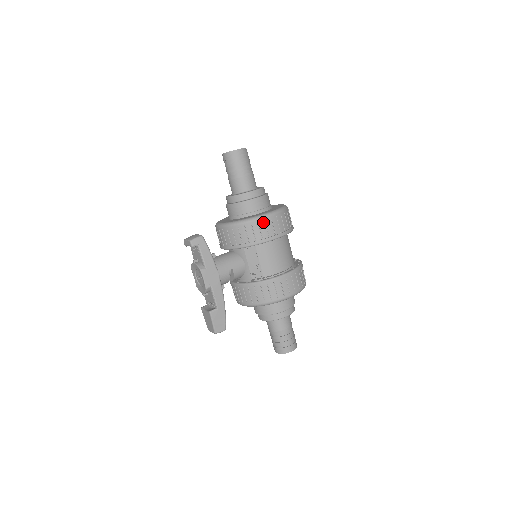
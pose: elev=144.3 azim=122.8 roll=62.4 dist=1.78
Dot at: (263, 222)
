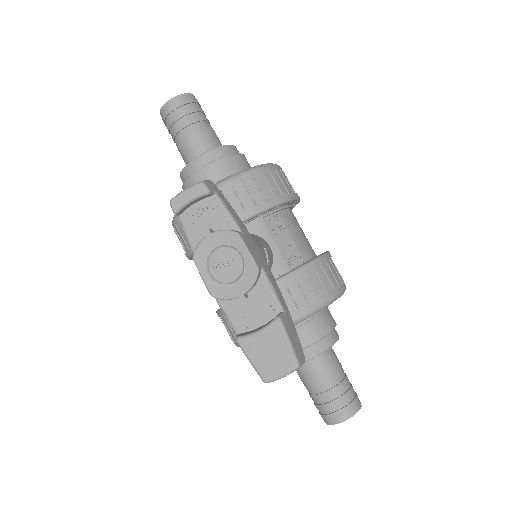
Dot at: (279, 171)
